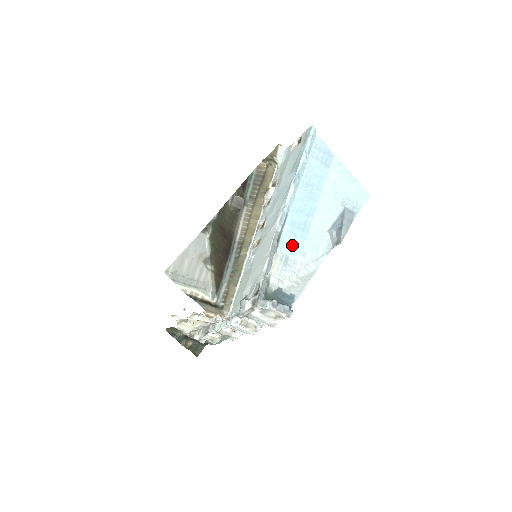
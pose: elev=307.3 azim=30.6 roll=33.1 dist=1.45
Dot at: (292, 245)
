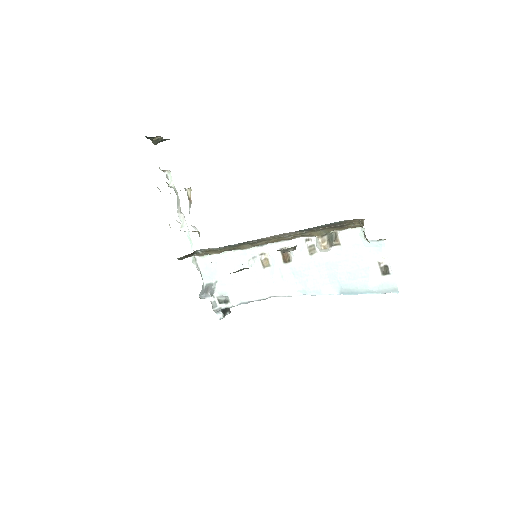
Dot at: occluded
